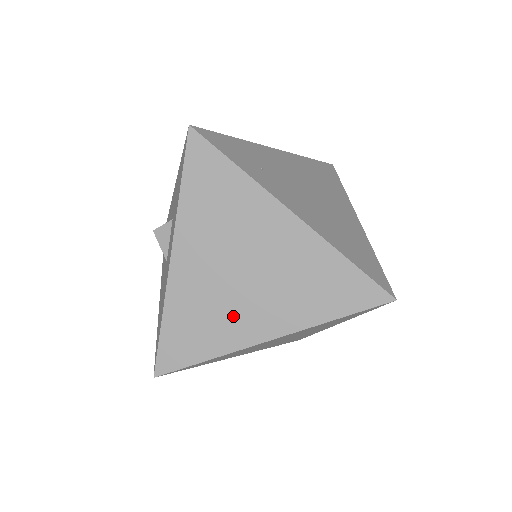
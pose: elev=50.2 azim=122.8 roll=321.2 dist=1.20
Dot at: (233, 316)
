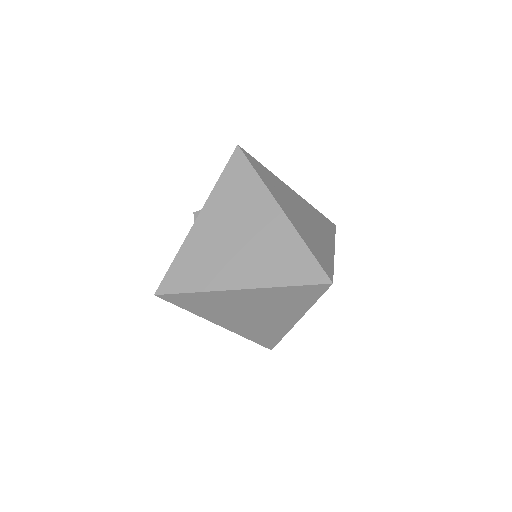
Dot at: (221, 266)
